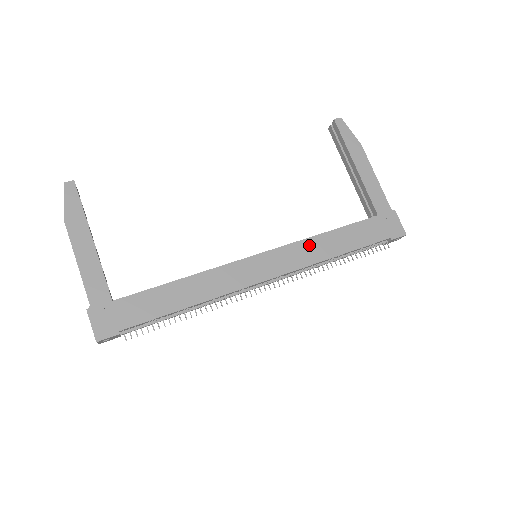
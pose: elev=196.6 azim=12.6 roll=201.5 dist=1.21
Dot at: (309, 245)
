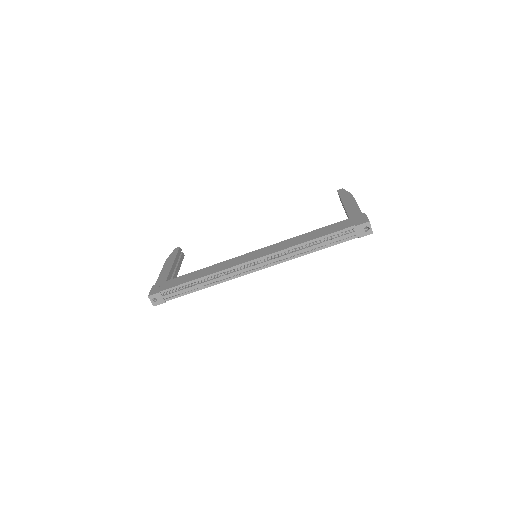
Dot at: (289, 241)
